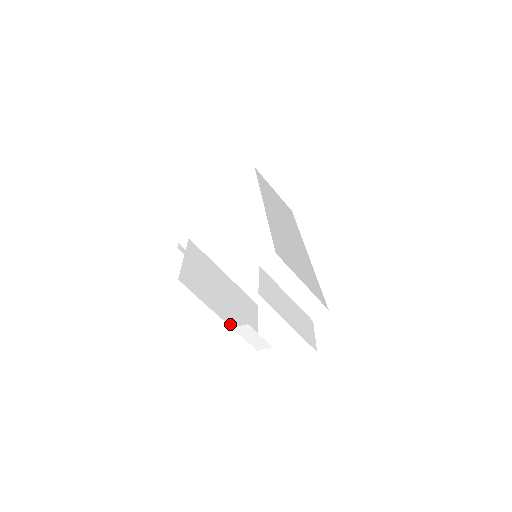
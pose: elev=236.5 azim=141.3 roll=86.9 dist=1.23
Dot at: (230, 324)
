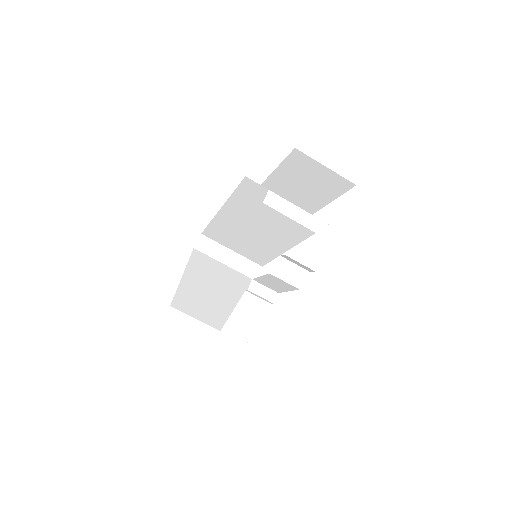
Dot at: occluded
